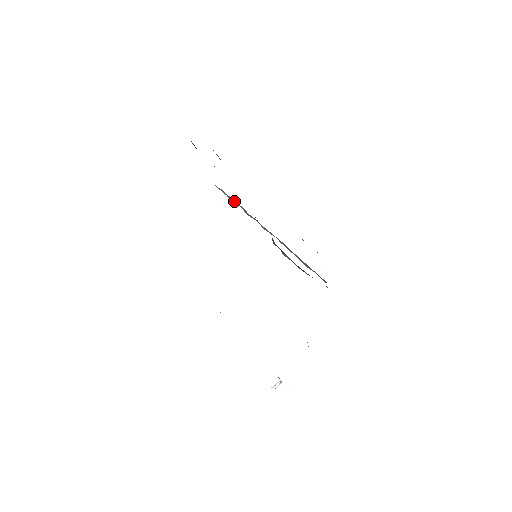
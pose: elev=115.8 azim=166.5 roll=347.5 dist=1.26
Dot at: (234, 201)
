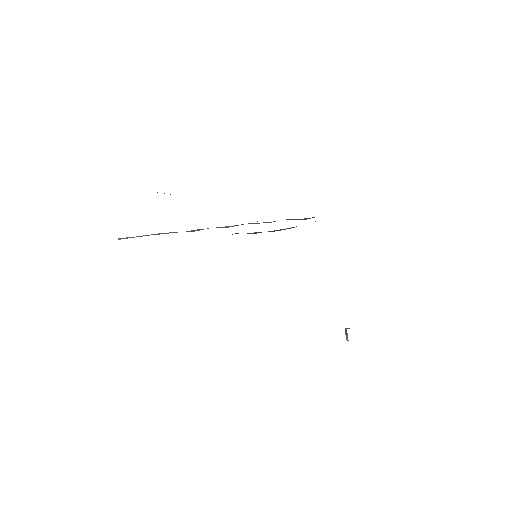
Dot at: occluded
